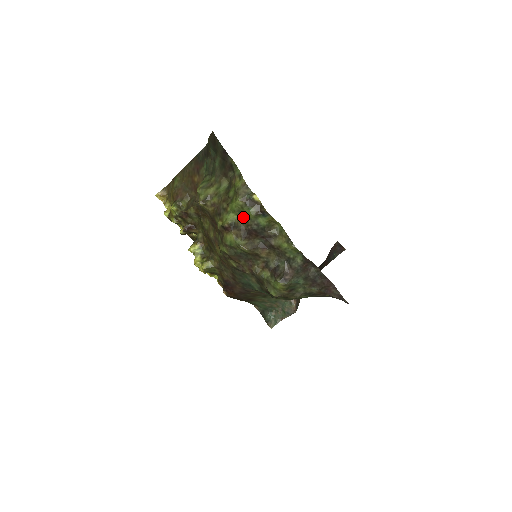
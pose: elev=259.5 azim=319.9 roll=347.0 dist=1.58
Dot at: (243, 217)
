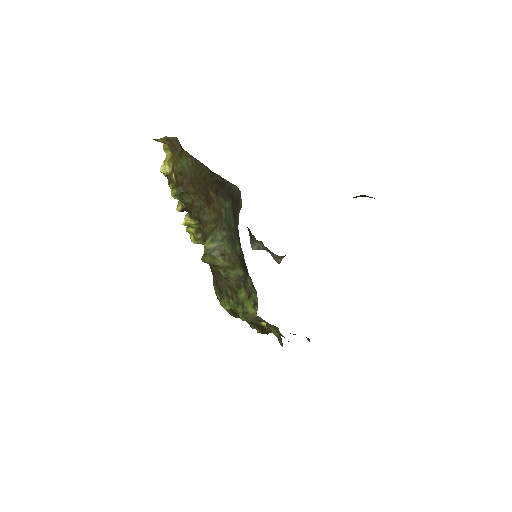
Dot at: occluded
